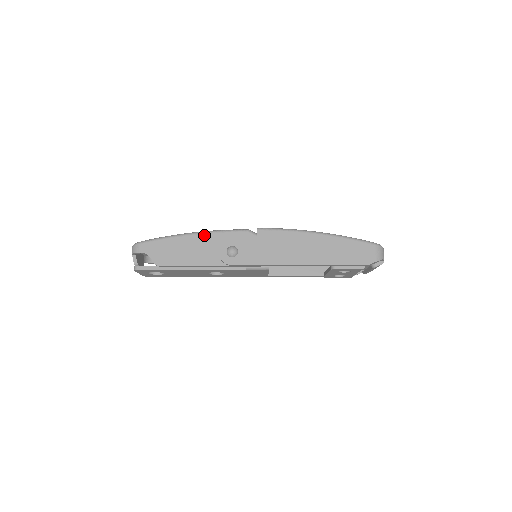
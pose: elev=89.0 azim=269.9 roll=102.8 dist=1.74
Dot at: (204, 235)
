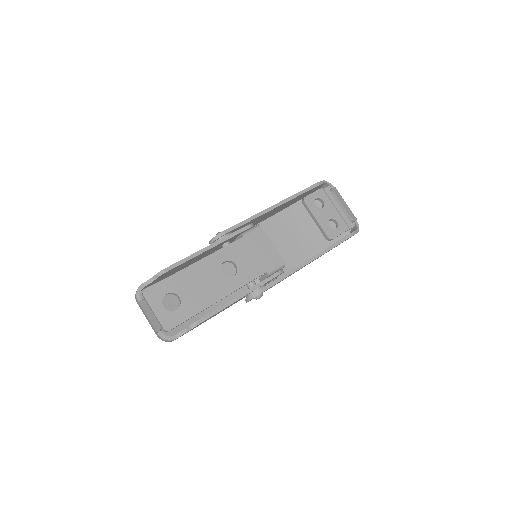
Dot at: occluded
